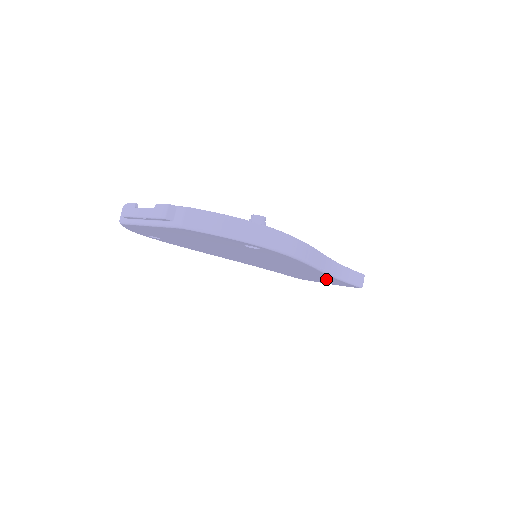
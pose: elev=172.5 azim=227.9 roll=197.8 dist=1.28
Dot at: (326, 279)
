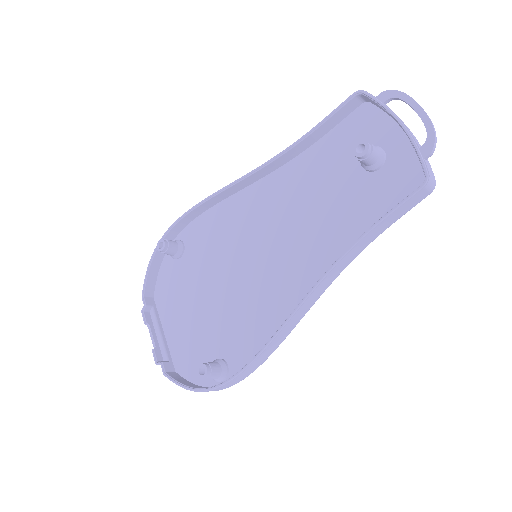
Dot at: (362, 210)
